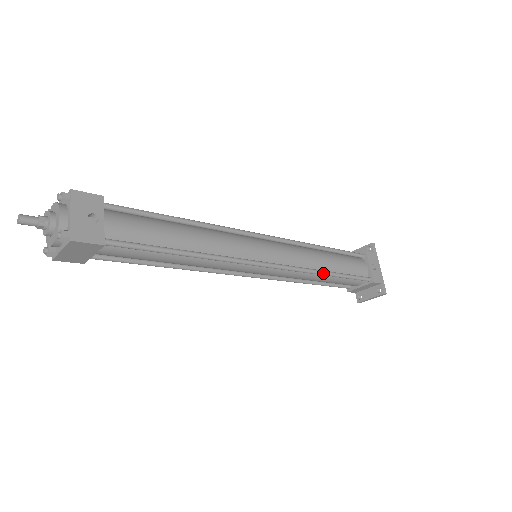
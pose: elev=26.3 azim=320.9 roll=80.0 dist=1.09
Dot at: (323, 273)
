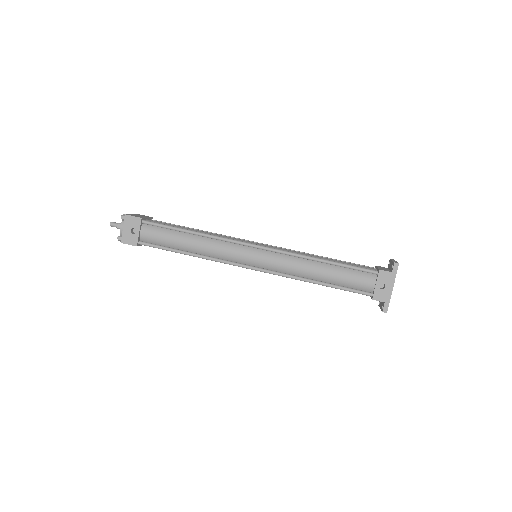
Dot at: (309, 281)
